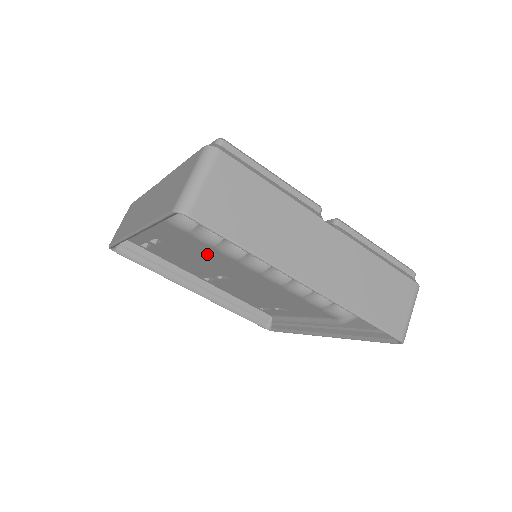
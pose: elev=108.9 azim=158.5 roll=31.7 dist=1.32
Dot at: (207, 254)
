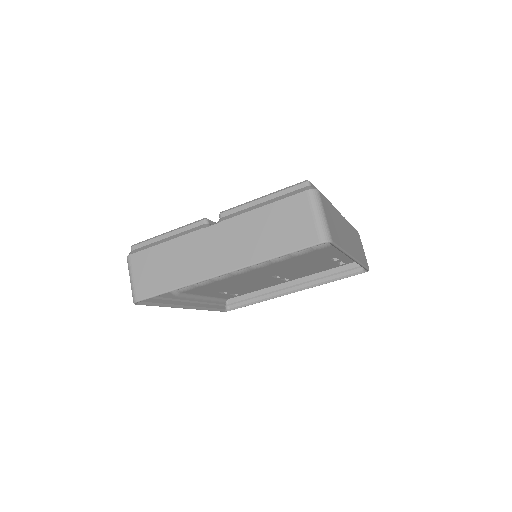
Dot at: (231, 282)
